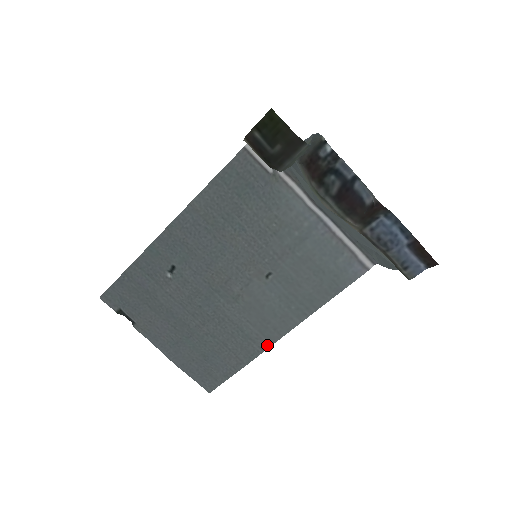
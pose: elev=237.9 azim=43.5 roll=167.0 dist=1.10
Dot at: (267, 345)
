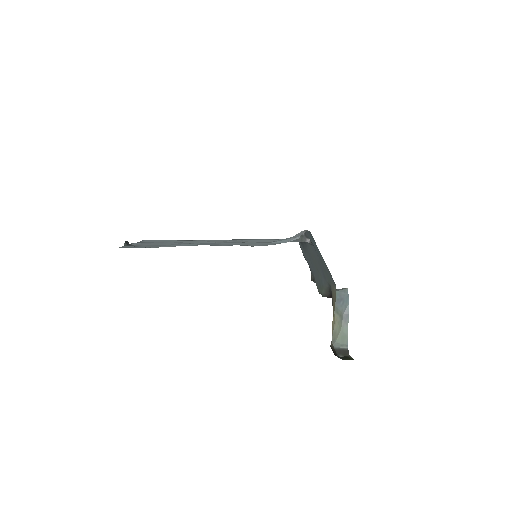
Dot at: occluded
